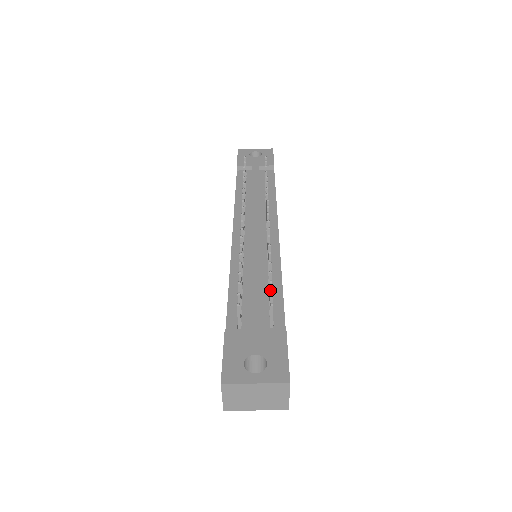
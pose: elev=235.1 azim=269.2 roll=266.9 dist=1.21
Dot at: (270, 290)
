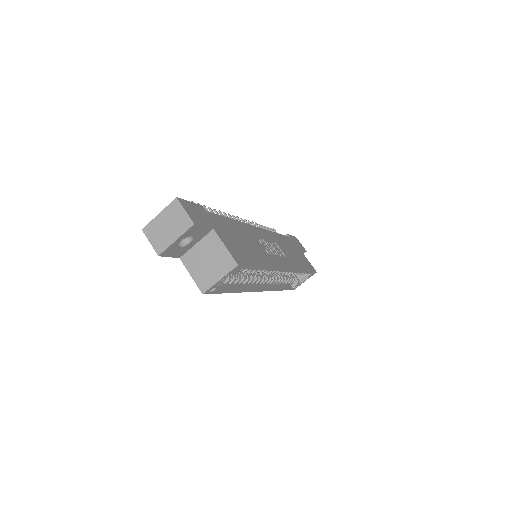
Dot at: occluded
